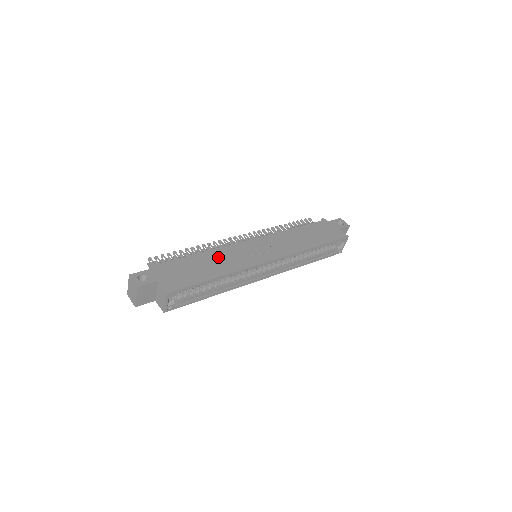
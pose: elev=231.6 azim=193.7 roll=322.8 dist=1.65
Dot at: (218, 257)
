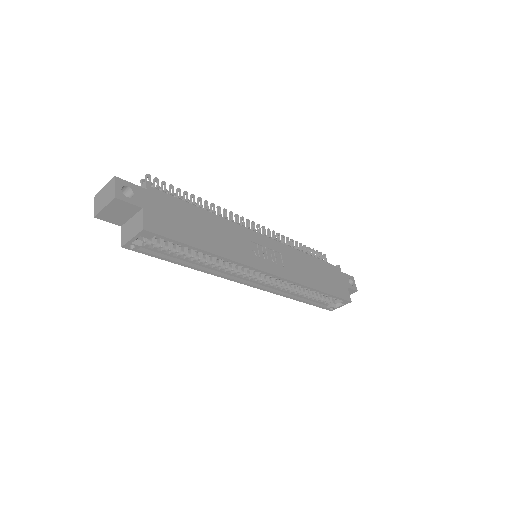
Dot at: (221, 229)
